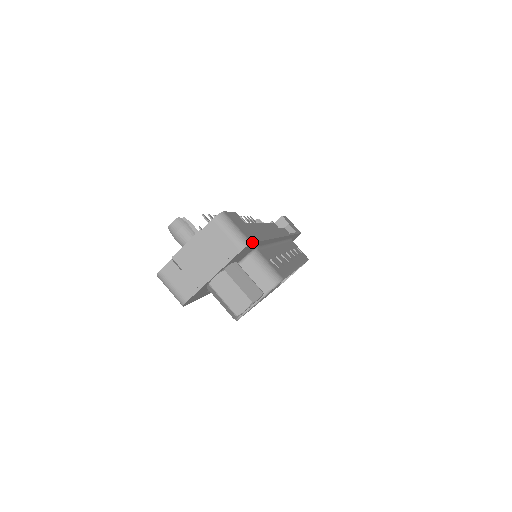
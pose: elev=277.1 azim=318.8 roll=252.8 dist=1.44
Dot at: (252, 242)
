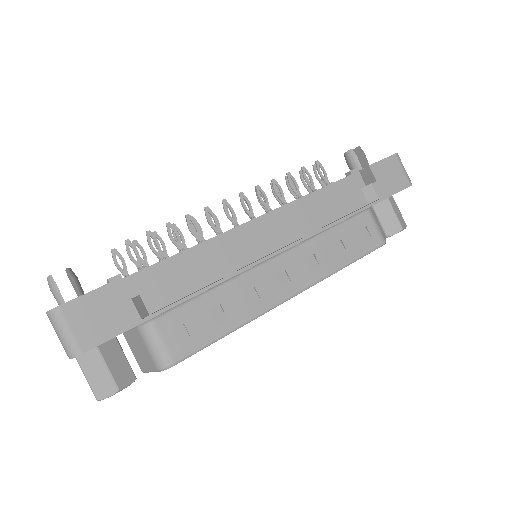
Dot at: (86, 351)
